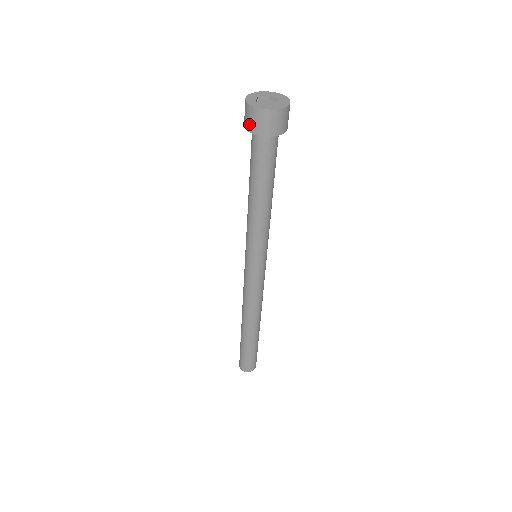
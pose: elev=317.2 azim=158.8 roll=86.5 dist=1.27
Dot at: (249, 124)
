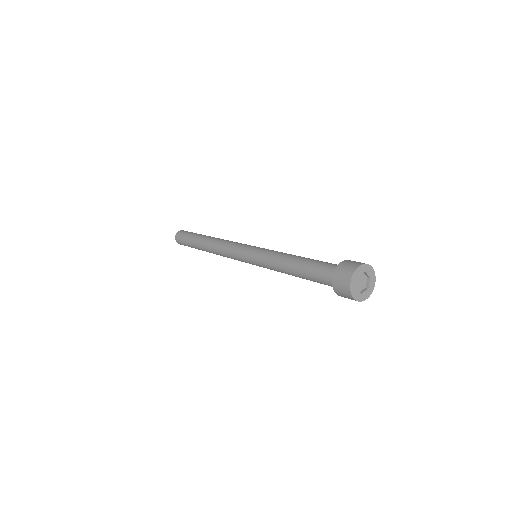
Dot at: (339, 274)
